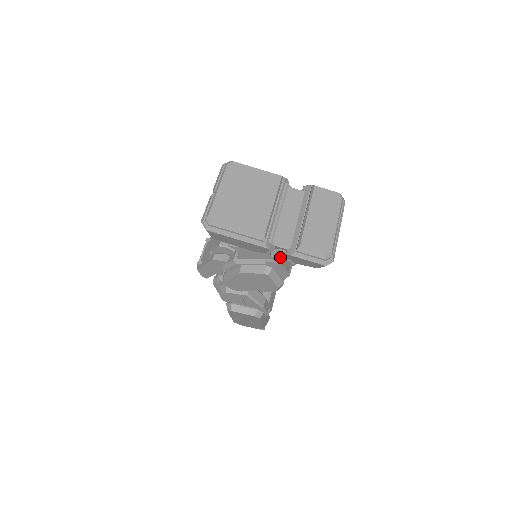
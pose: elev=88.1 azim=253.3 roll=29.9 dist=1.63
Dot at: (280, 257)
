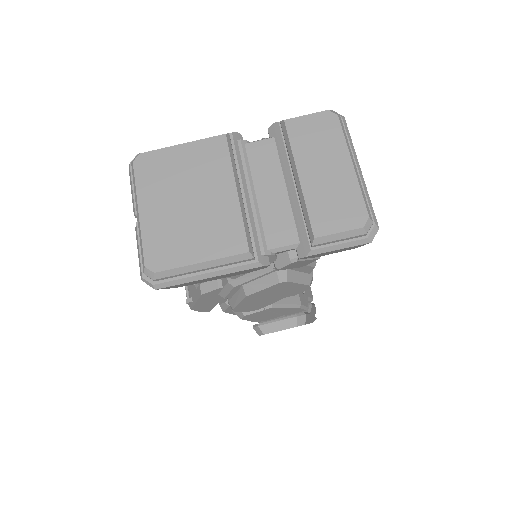
Dot at: (291, 264)
